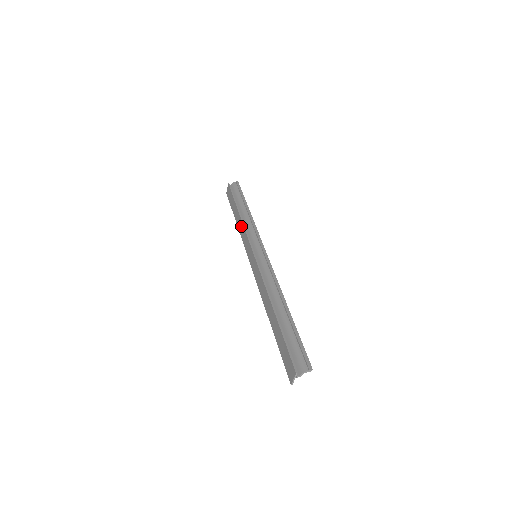
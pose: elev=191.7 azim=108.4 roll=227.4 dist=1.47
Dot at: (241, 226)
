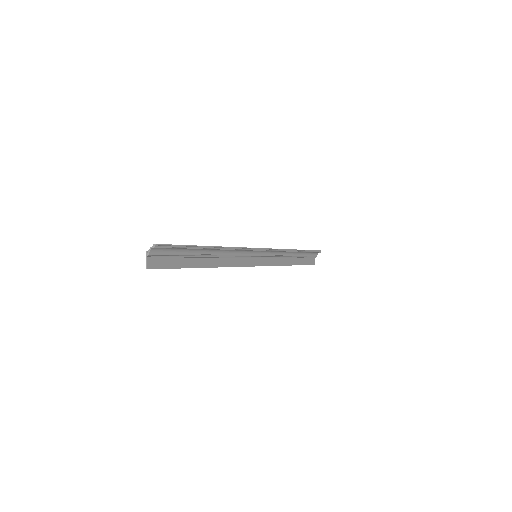
Dot at: (280, 258)
